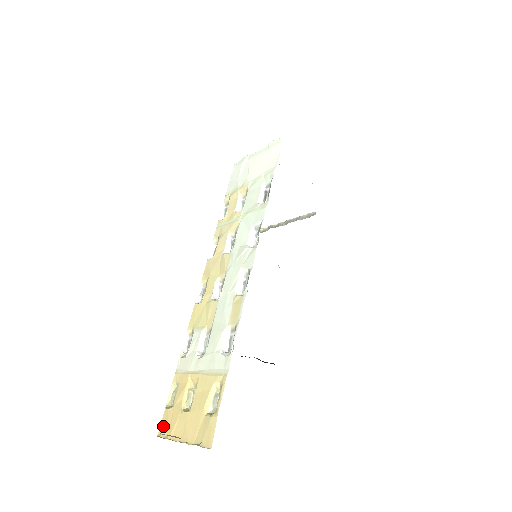
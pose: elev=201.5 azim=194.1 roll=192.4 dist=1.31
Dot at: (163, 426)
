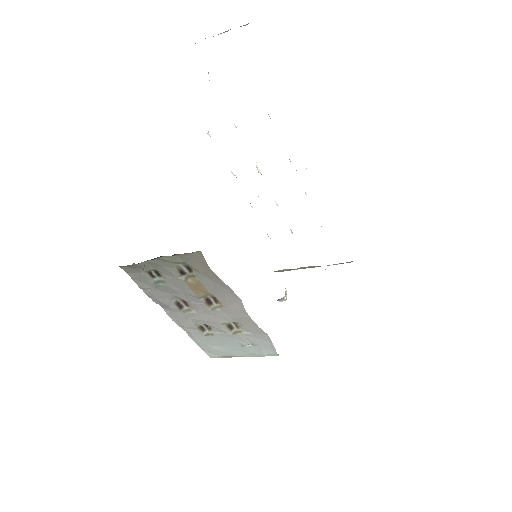
Dot at: occluded
